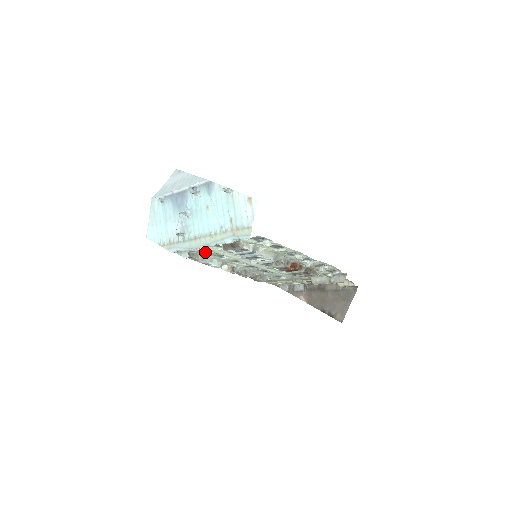
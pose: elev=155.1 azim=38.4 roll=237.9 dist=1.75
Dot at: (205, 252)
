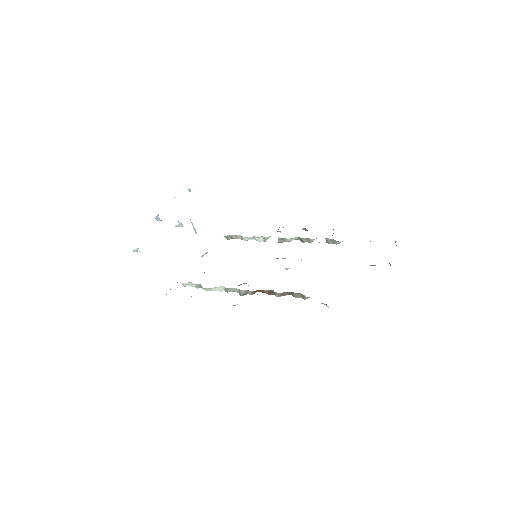
Dot at: occluded
